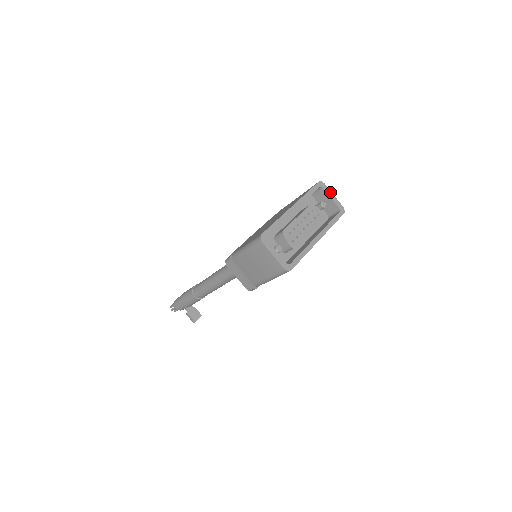
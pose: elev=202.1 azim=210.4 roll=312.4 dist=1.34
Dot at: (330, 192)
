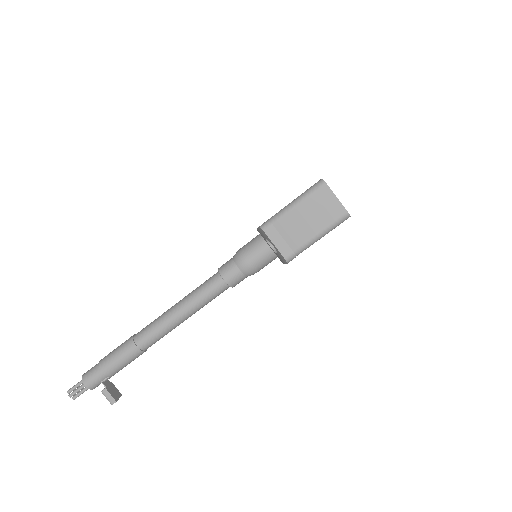
Dot at: occluded
